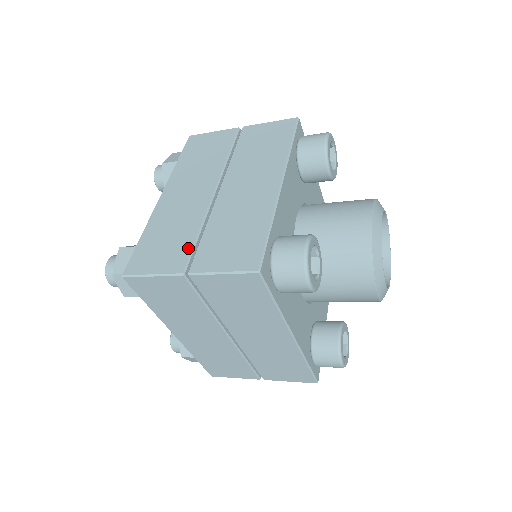
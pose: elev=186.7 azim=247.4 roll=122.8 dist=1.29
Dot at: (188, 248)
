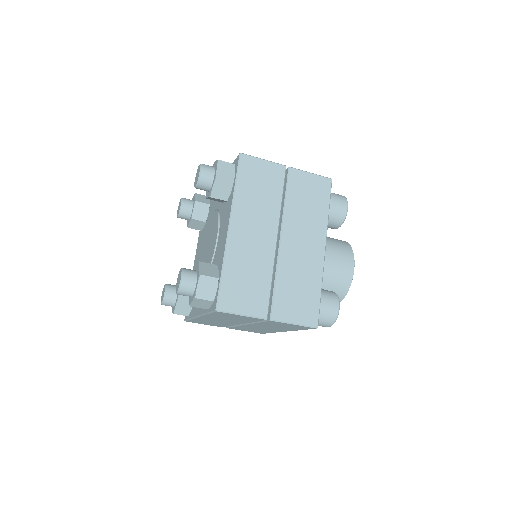
Dot at: occluded
